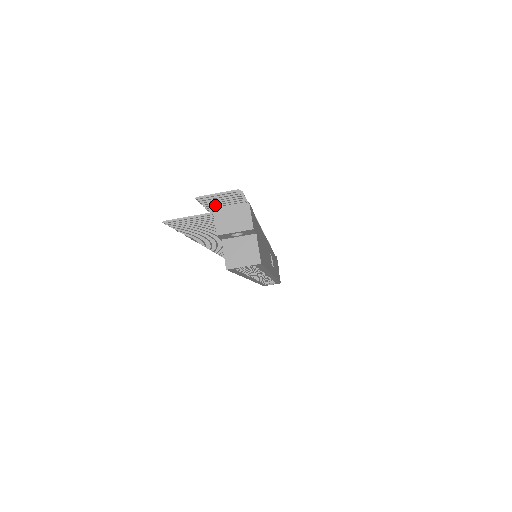
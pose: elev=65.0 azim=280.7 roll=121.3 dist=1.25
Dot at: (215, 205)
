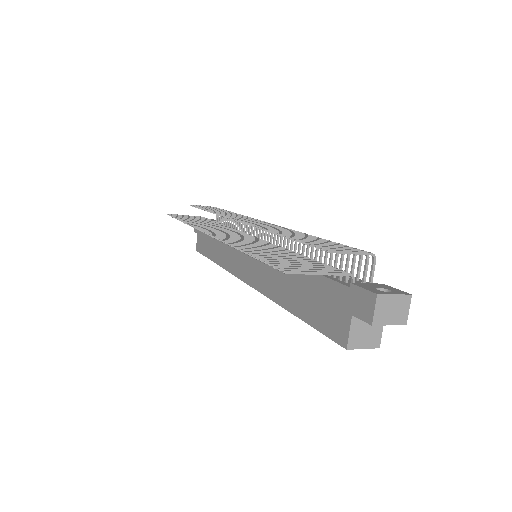
Dot at: (312, 242)
